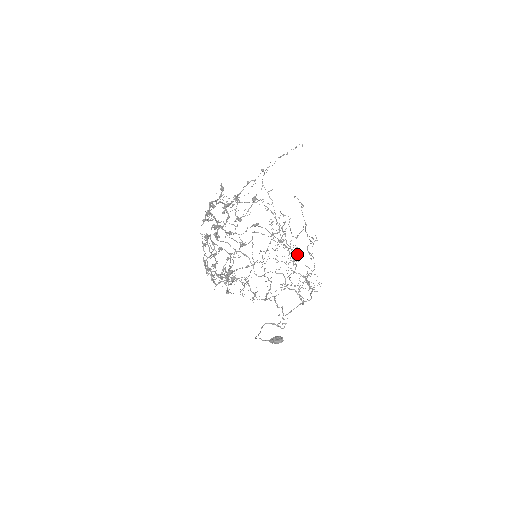
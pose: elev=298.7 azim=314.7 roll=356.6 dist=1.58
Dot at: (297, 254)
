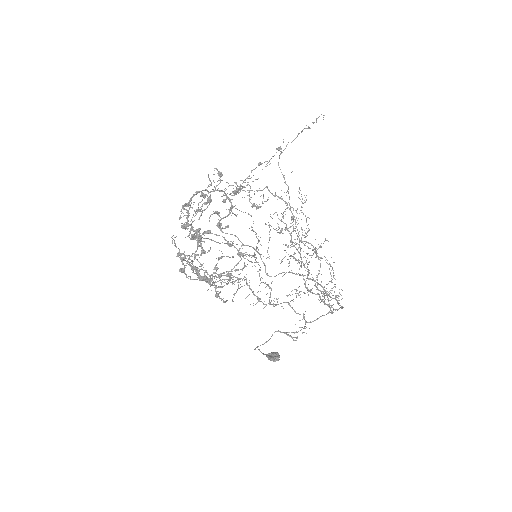
Dot at: occluded
